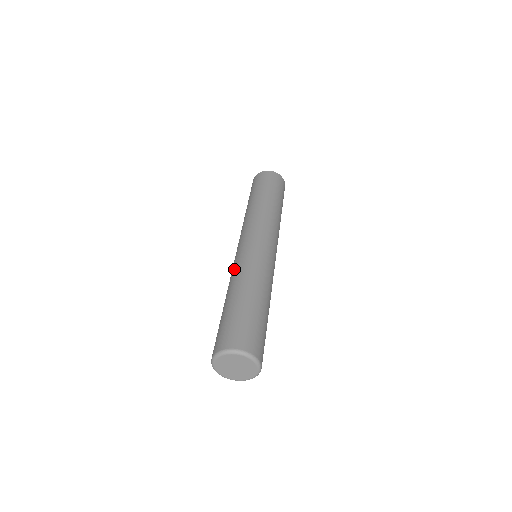
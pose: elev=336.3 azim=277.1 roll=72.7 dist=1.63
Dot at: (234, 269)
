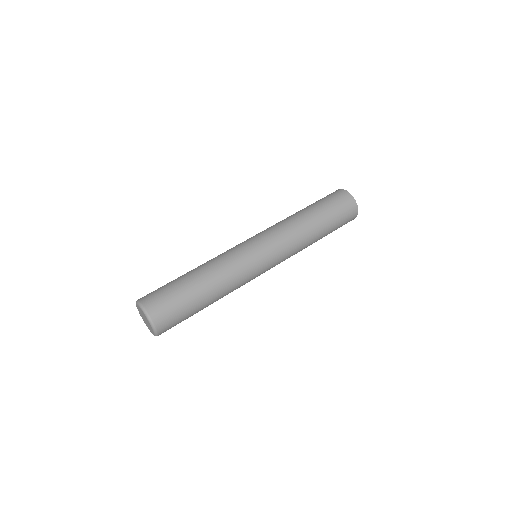
Dot at: occluded
